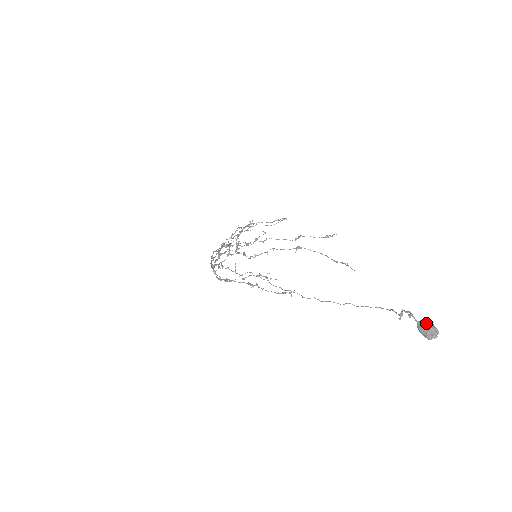
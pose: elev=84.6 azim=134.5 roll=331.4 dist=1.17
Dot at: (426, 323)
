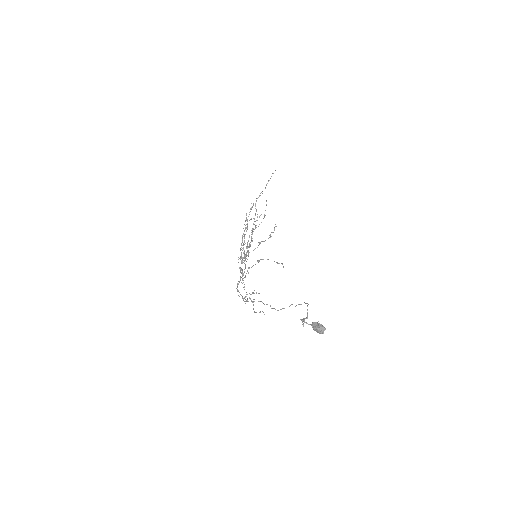
Dot at: (314, 325)
